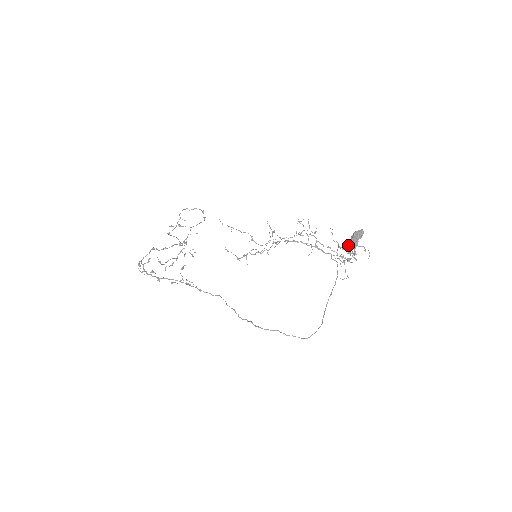
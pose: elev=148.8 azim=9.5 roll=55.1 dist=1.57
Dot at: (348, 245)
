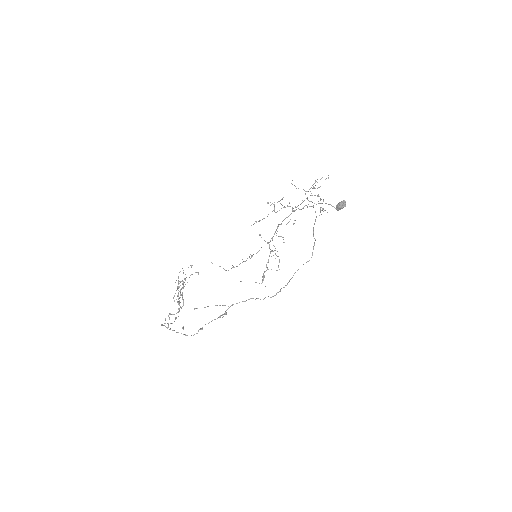
Dot at: occluded
